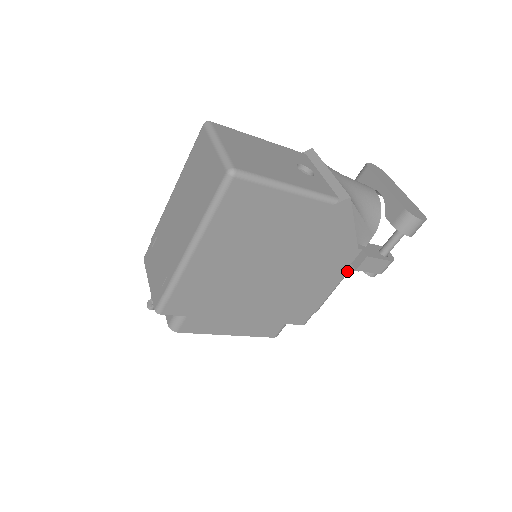
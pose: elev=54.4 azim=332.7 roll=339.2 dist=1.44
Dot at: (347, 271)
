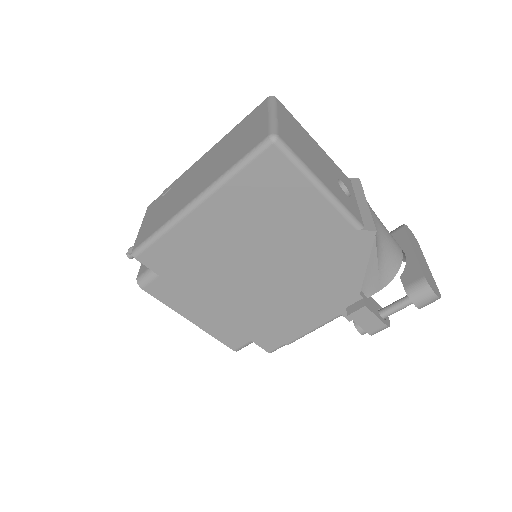
Dot at: (338, 314)
